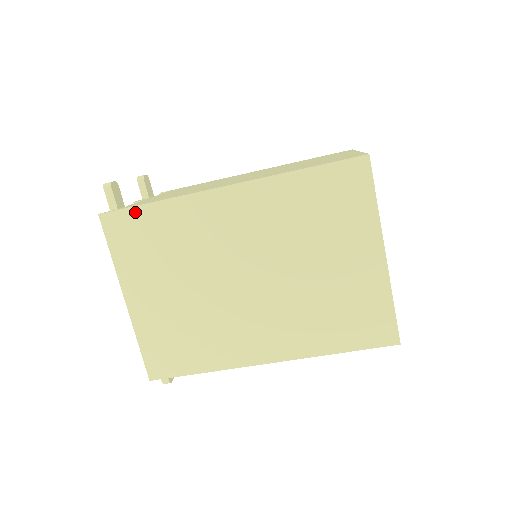
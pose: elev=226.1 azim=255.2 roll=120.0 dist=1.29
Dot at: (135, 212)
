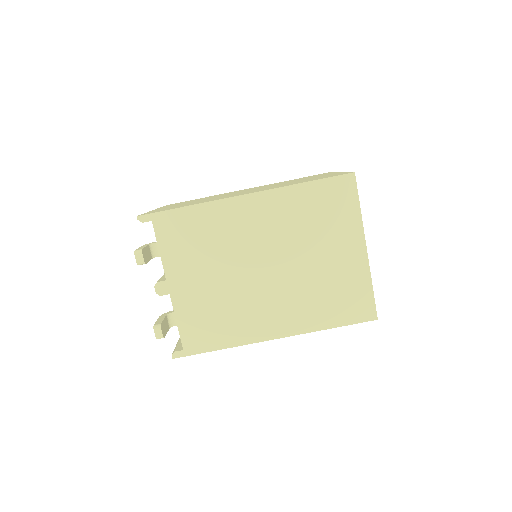
Dot at: occluded
